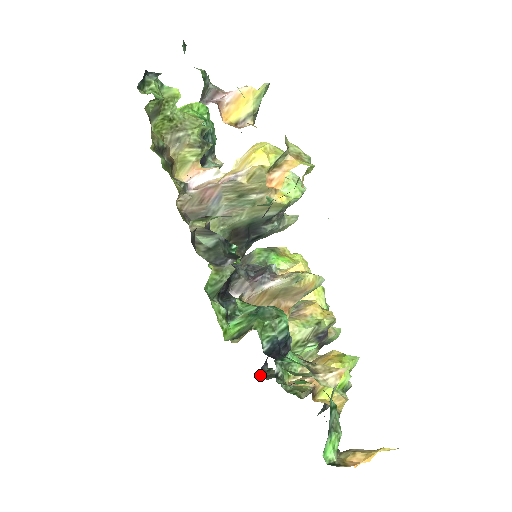
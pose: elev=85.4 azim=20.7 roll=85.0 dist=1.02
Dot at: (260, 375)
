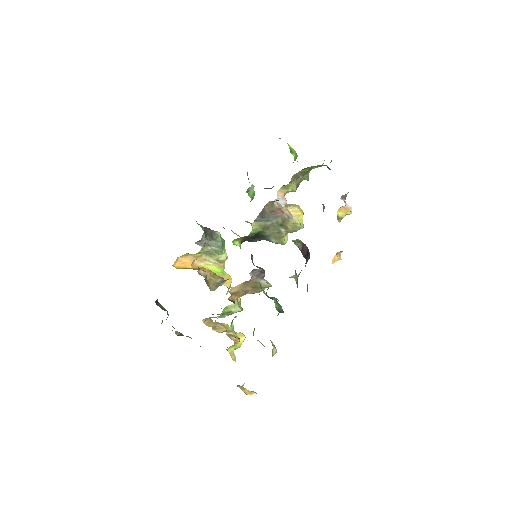
Dot at: (156, 303)
